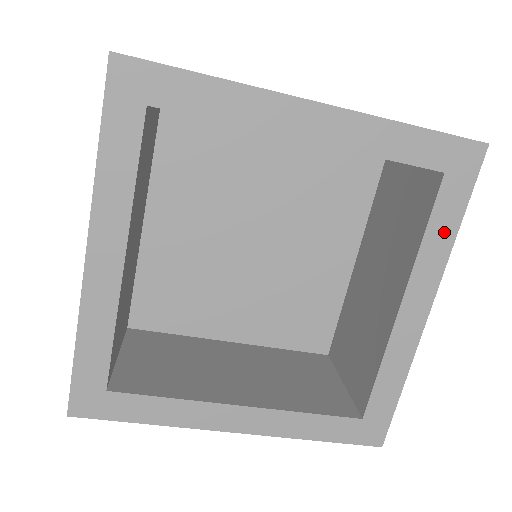
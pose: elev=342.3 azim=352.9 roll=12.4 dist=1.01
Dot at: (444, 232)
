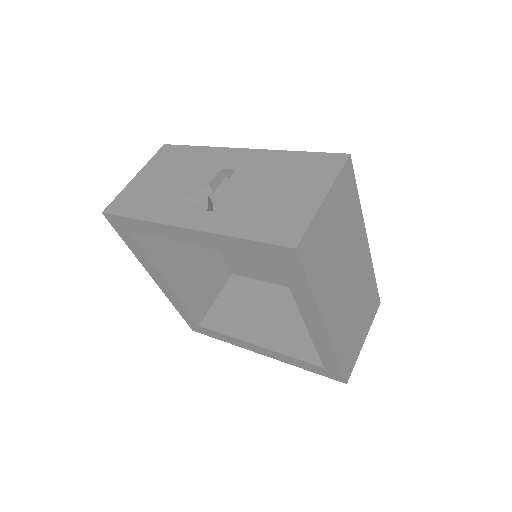
Dot at: (298, 364)
